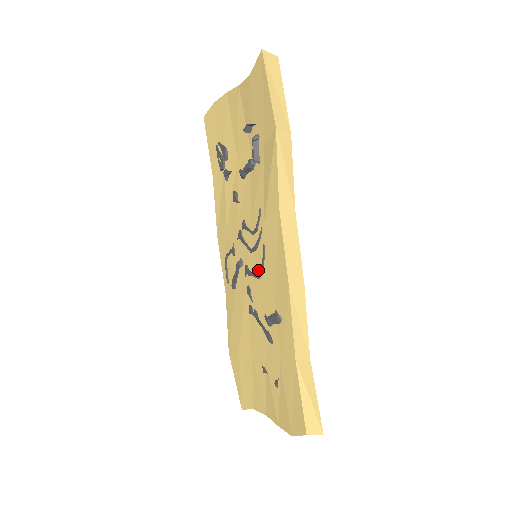
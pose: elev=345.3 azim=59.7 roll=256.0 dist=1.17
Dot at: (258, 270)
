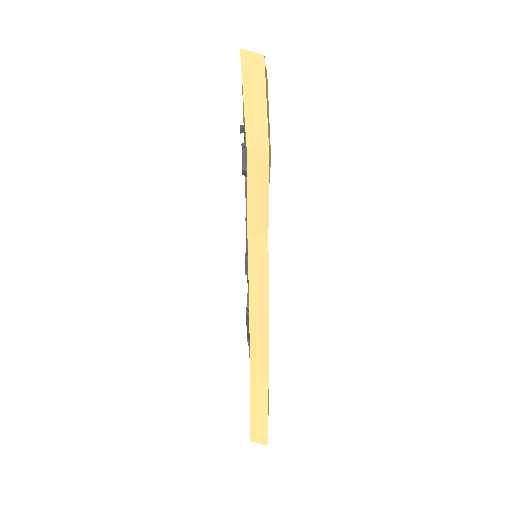
Dot at: occluded
